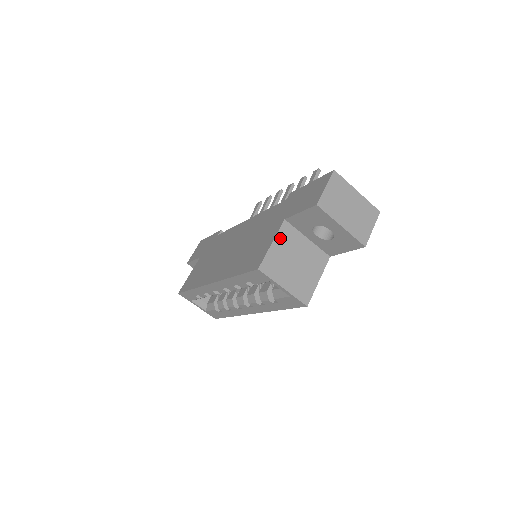
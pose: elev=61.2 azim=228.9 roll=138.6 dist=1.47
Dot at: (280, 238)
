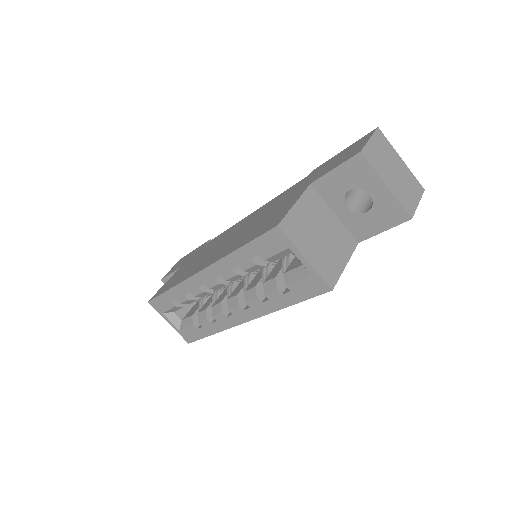
Dot at: (304, 201)
